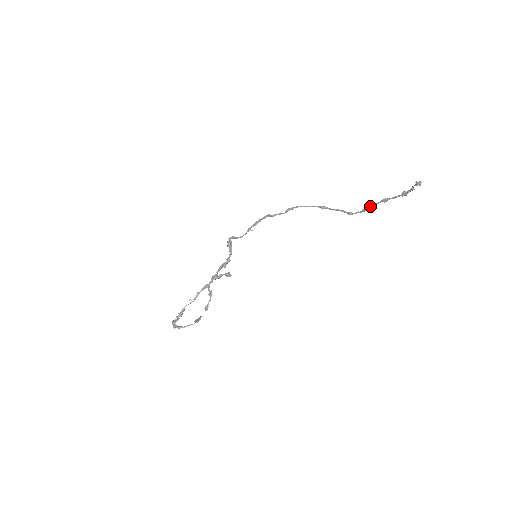
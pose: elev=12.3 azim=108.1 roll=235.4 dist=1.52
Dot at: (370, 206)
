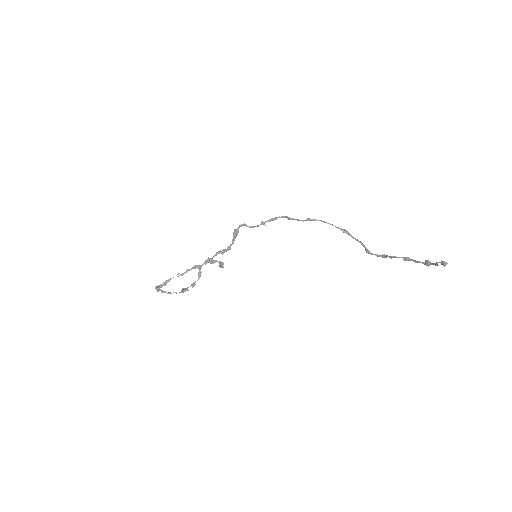
Dot at: (389, 256)
